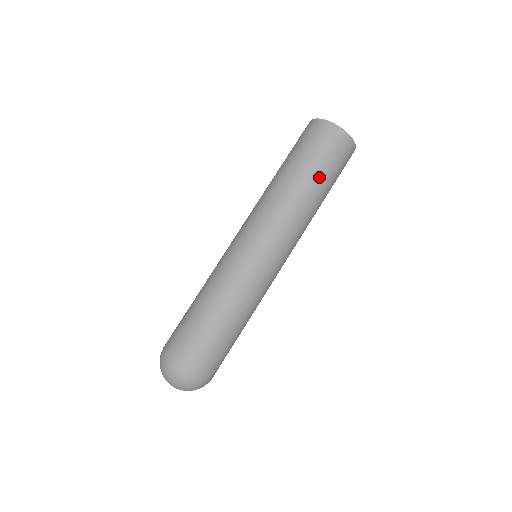
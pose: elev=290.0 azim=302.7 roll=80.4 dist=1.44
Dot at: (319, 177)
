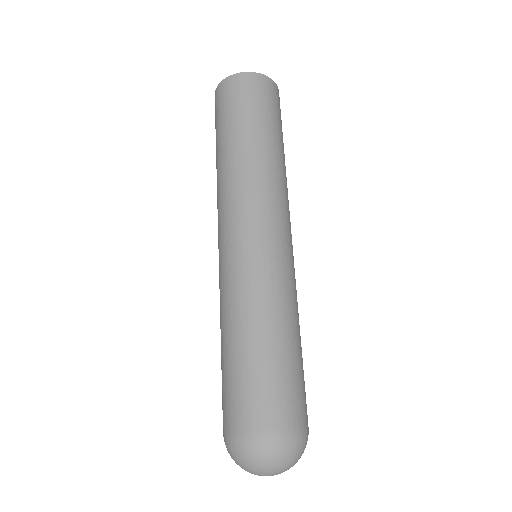
Dot at: (270, 131)
